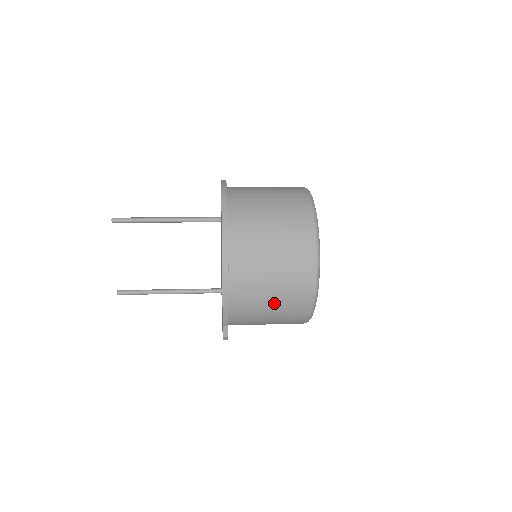
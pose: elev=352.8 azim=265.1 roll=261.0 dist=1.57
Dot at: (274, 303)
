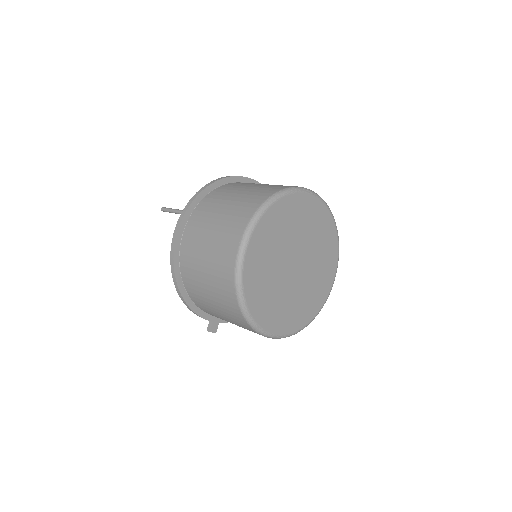
Dot at: (226, 318)
